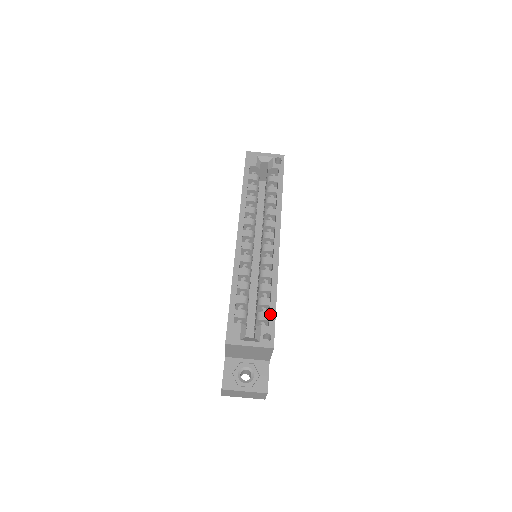
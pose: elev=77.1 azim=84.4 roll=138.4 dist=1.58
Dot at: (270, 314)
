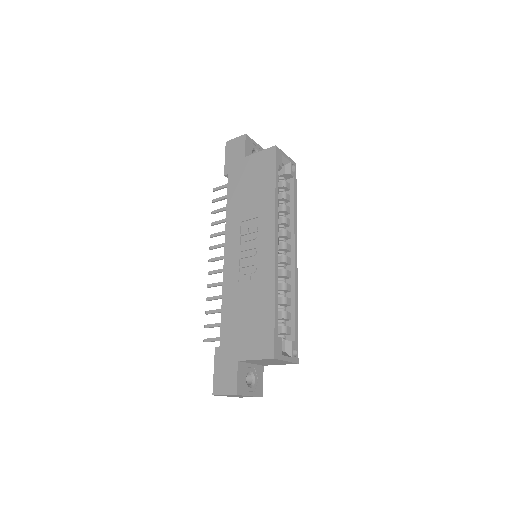
Dot at: (296, 330)
